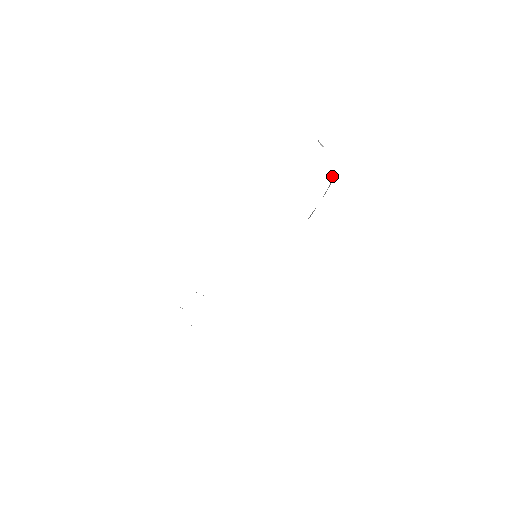
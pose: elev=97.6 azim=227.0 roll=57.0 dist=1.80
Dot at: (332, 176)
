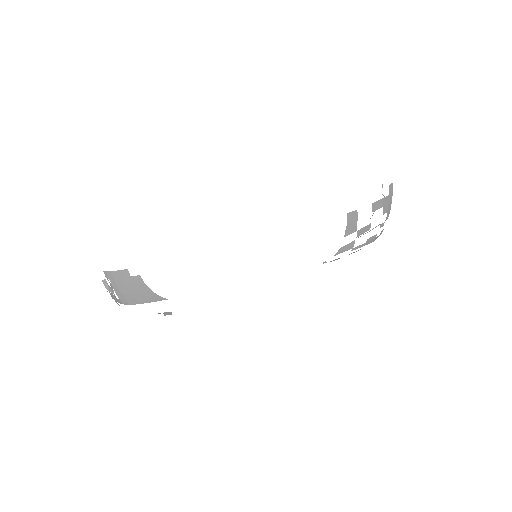
Dot at: (392, 183)
